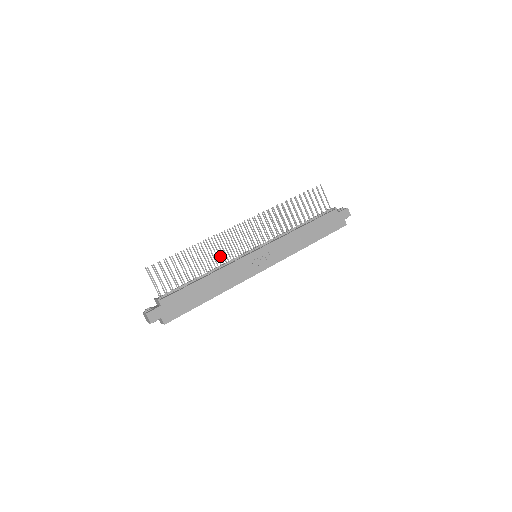
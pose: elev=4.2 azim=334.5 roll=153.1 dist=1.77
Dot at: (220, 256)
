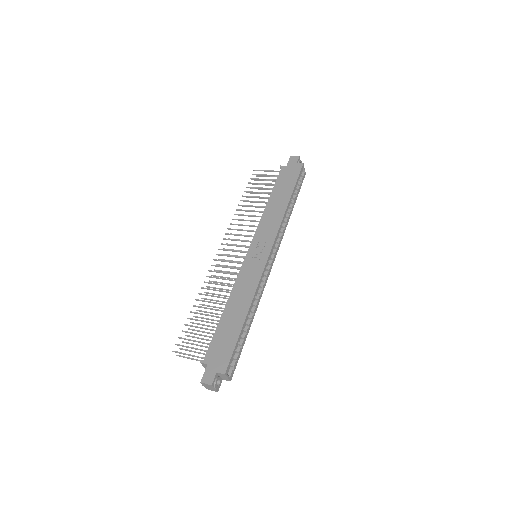
Dot at: (224, 285)
